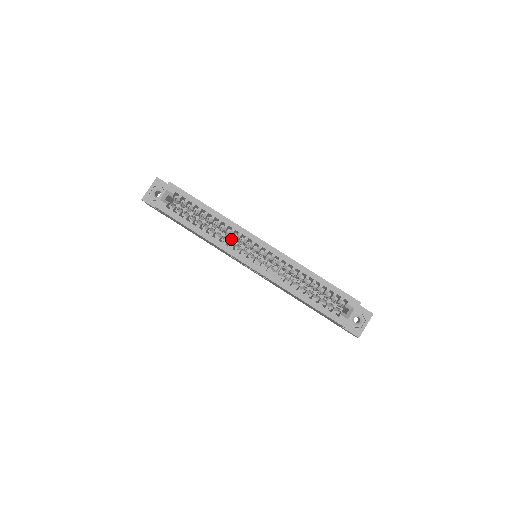
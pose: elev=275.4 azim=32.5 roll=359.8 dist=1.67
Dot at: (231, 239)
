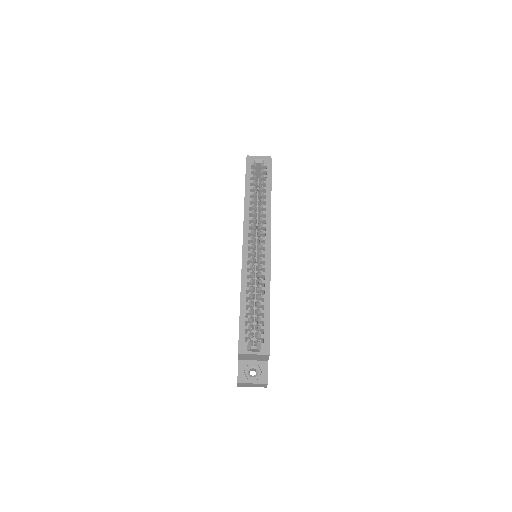
Dot at: occluded
